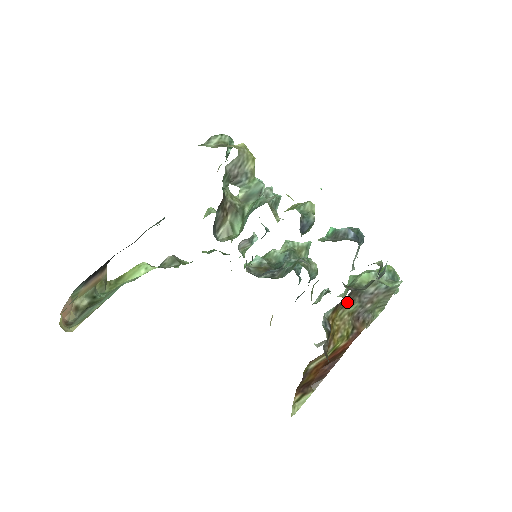
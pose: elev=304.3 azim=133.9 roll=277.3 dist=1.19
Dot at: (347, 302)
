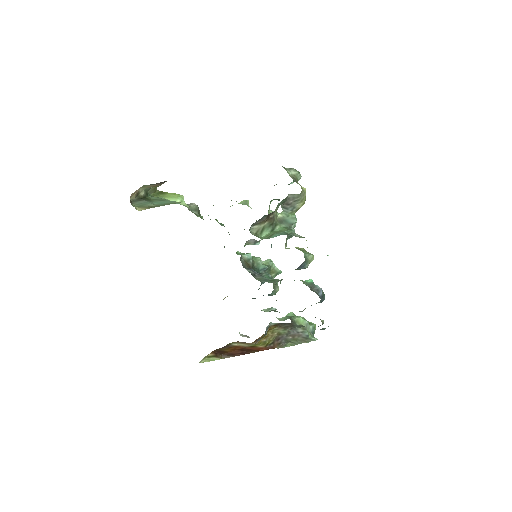
Dot at: (284, 326)
